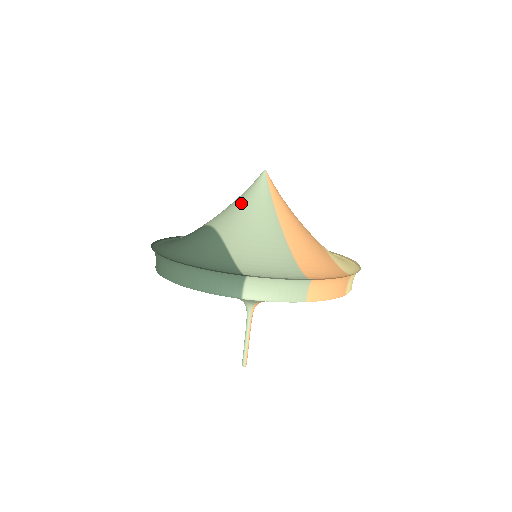
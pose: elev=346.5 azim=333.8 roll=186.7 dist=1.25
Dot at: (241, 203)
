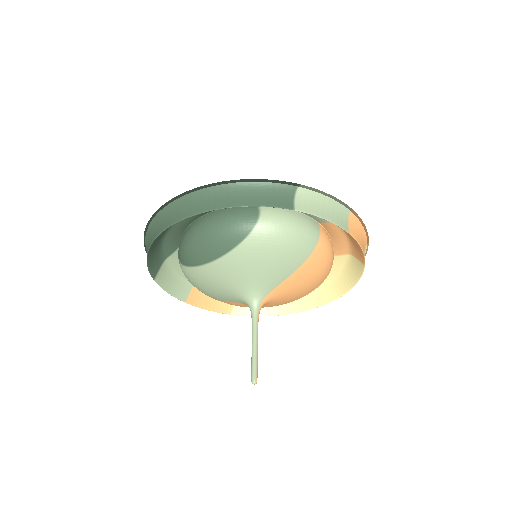
Dot at: occluded
